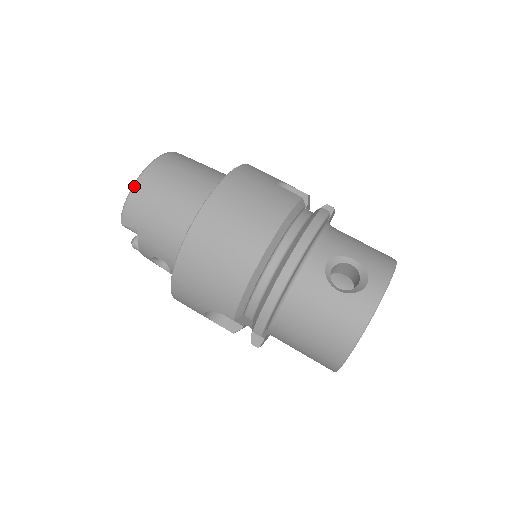
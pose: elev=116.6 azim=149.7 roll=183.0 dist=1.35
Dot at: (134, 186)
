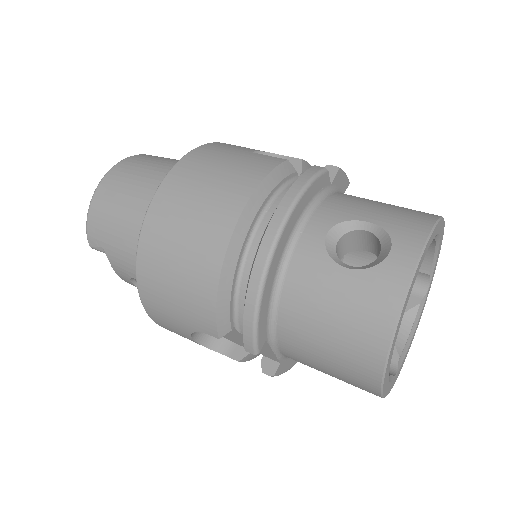
Dot at: (93, 197)
